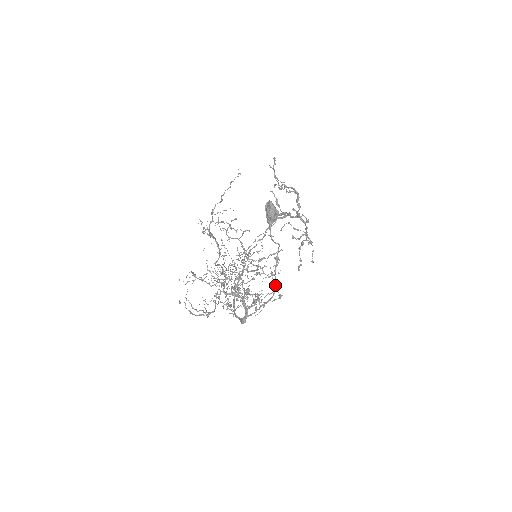
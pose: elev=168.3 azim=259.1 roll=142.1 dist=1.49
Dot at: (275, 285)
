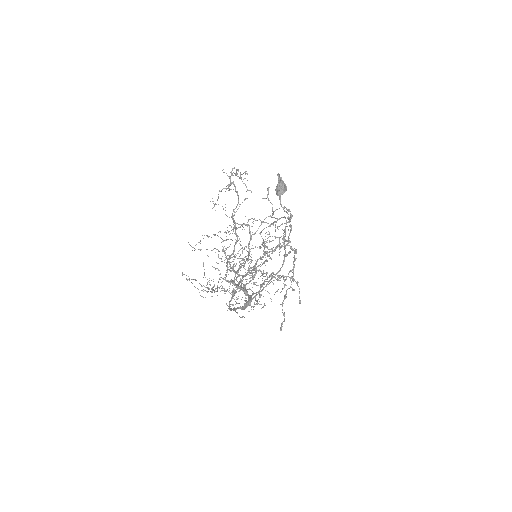
Dot at: (285, 253)
